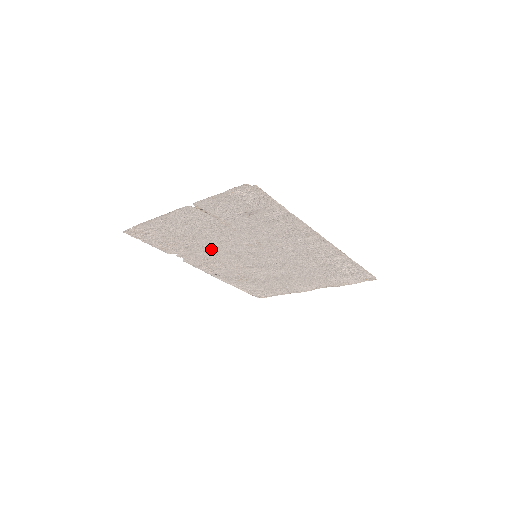
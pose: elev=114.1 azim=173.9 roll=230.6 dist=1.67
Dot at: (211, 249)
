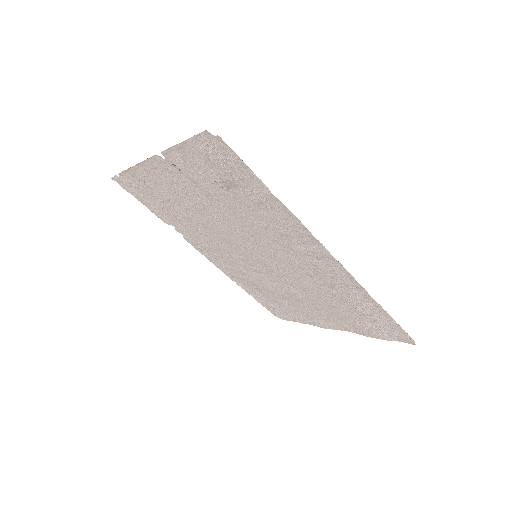
Dot at: (206, 230)
